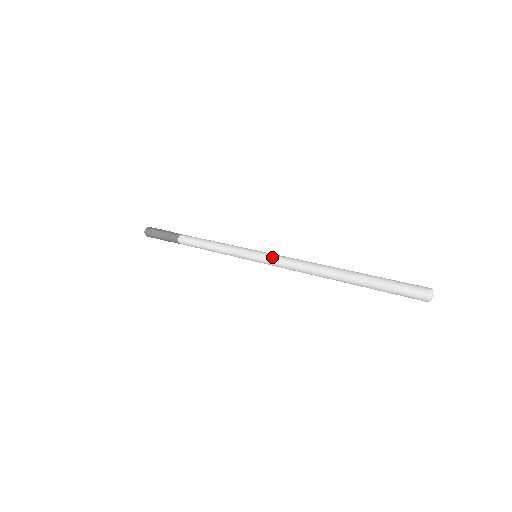
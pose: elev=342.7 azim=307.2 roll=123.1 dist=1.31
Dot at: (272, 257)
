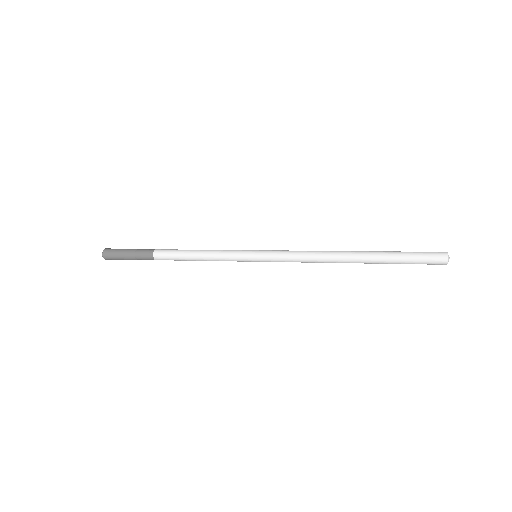
Dot at: (278, 253)
